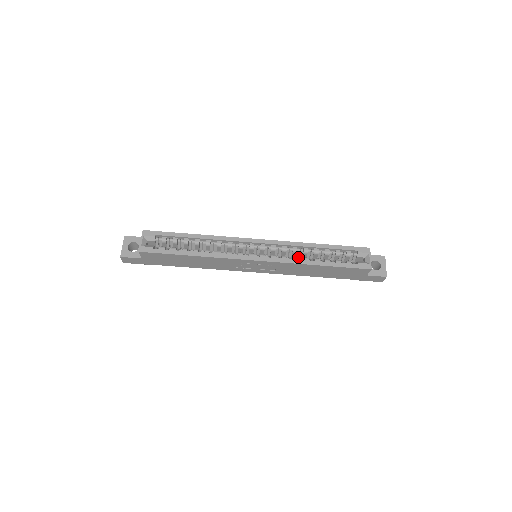
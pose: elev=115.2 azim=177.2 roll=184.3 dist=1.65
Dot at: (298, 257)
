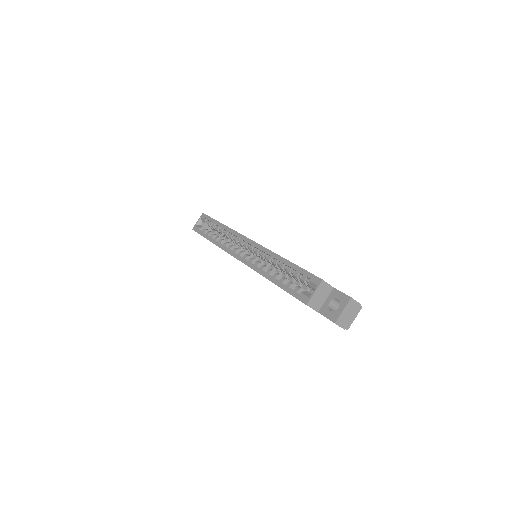
Dot at: occluded
